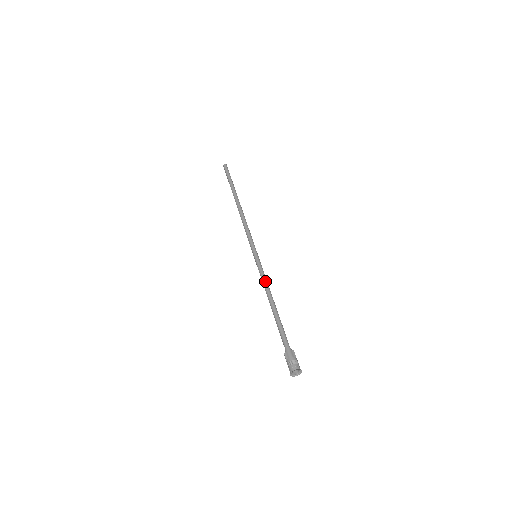
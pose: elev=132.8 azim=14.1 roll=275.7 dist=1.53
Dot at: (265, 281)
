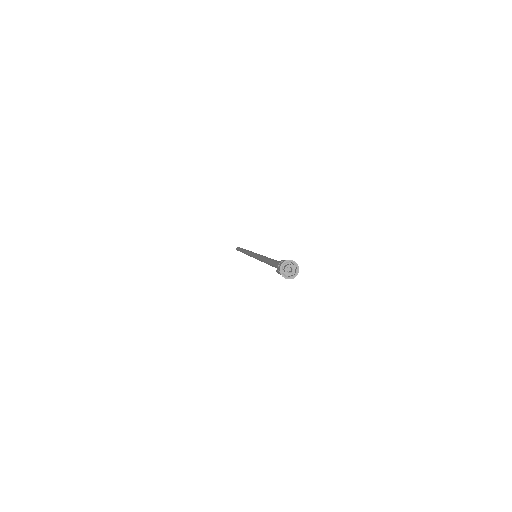
Dot at: (260, 256)
